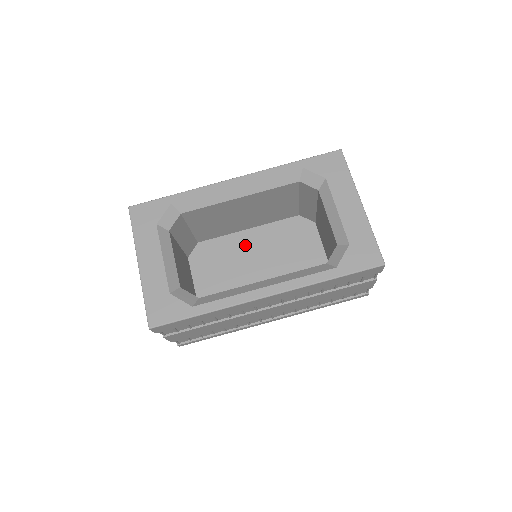
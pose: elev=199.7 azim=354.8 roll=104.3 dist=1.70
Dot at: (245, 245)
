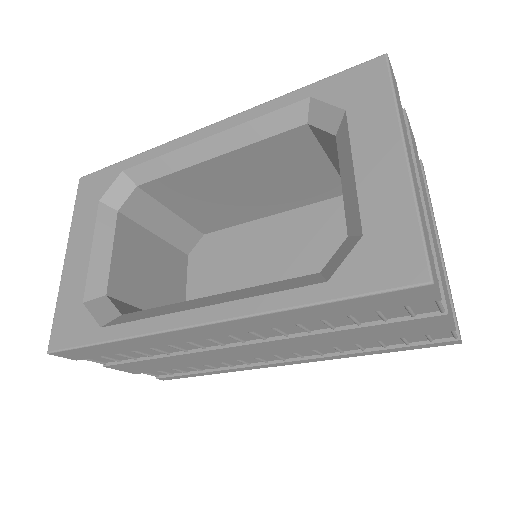
Dot at: (262, 240)
